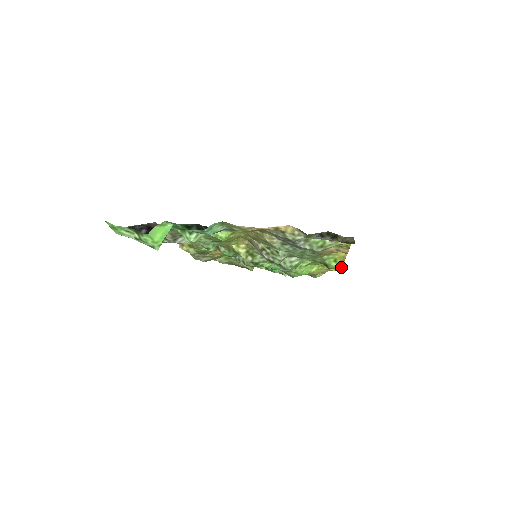
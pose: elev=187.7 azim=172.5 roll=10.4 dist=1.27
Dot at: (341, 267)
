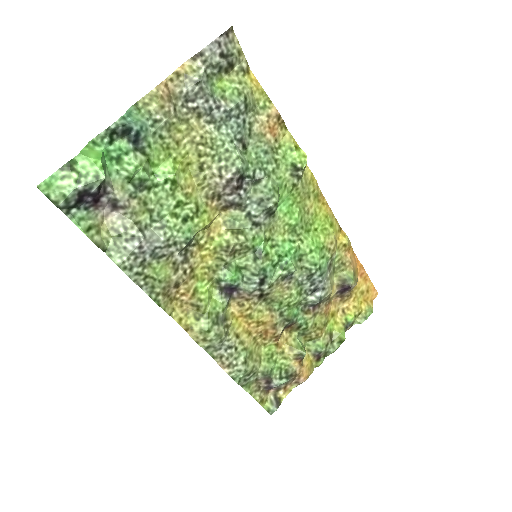
Dot at: (305, 156)
